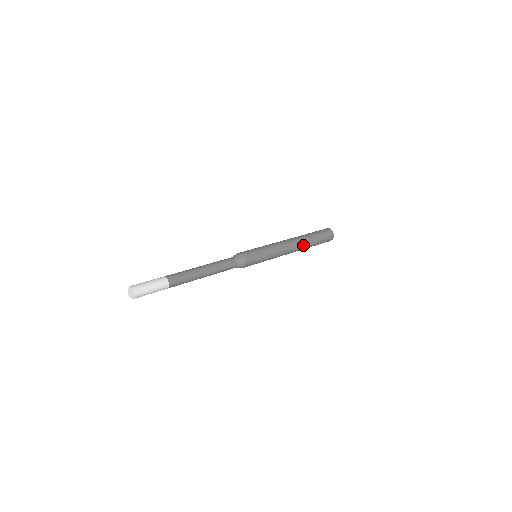
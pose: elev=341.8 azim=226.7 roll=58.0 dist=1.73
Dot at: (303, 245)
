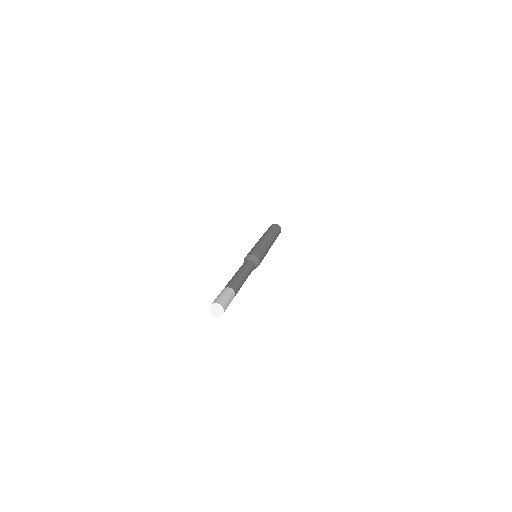
Dot at: (273, 237)
